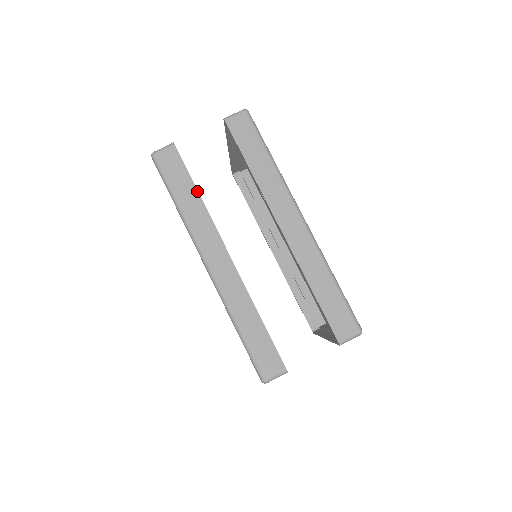
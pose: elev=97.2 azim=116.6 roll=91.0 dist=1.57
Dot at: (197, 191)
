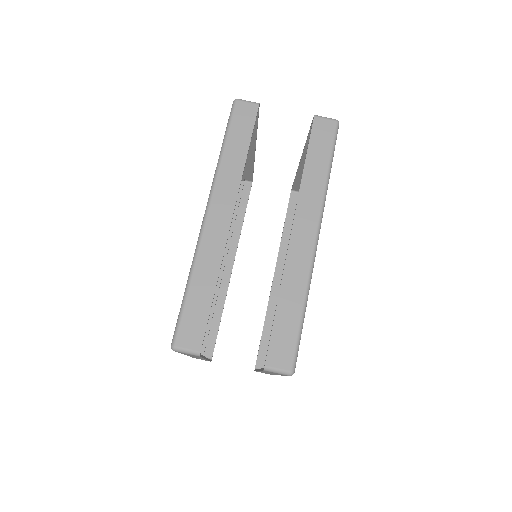
Dot at: (247, 151)
